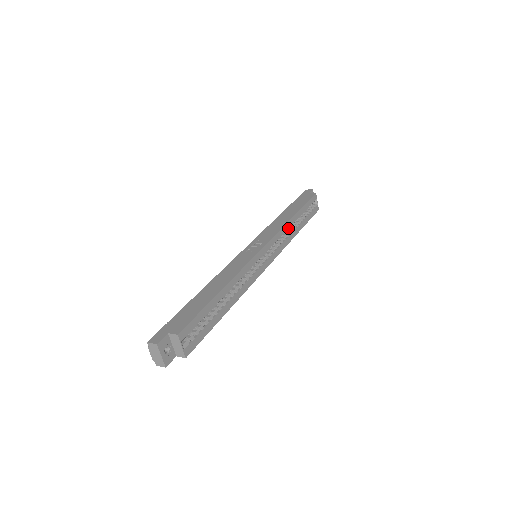
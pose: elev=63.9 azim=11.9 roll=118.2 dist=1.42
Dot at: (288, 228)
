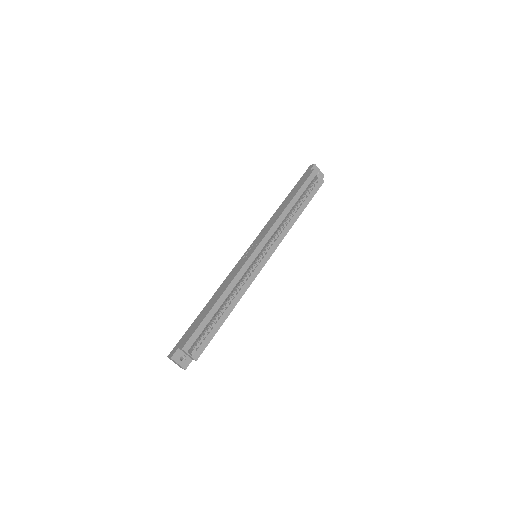
Dot at: (283, 219)
